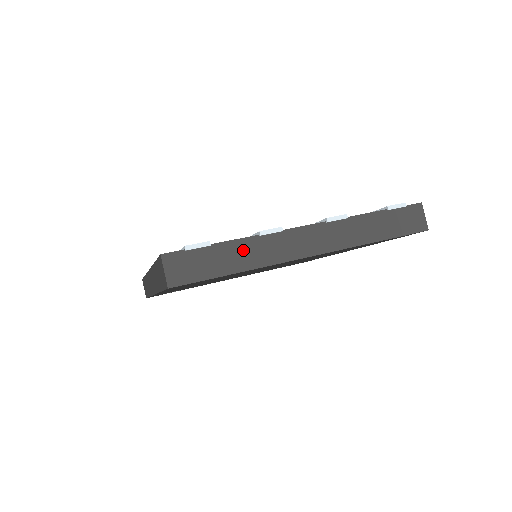
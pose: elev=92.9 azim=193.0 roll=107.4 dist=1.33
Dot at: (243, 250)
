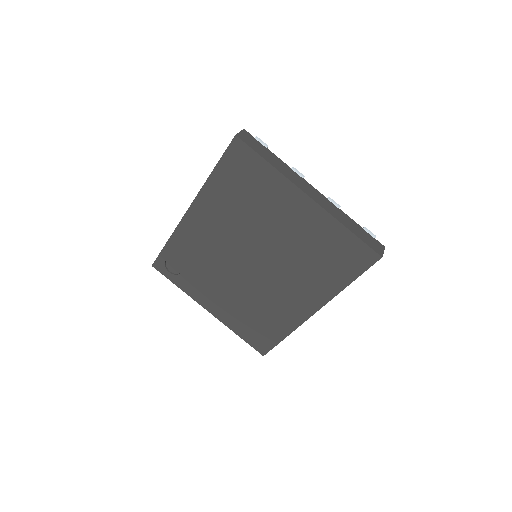
Dot at: (279, 163)
